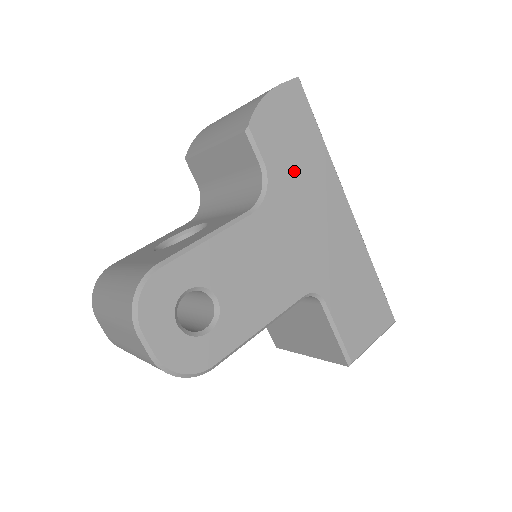
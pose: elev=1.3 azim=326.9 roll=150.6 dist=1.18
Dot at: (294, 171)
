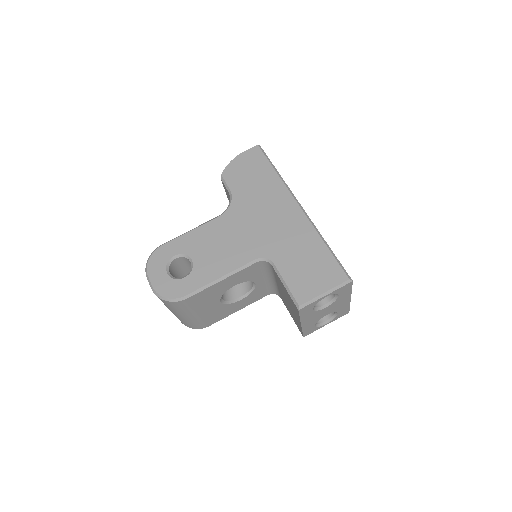
Dot at: (252, 191)
